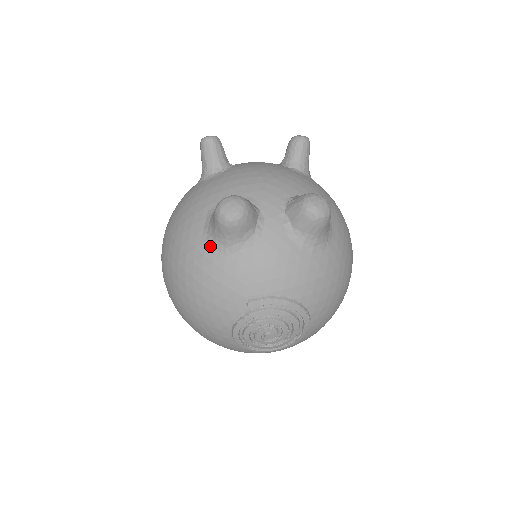
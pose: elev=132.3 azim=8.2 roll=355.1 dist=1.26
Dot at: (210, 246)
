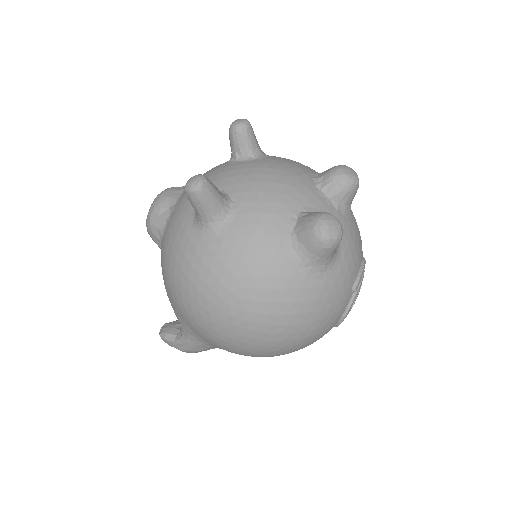
Dot at: (314, 275)
